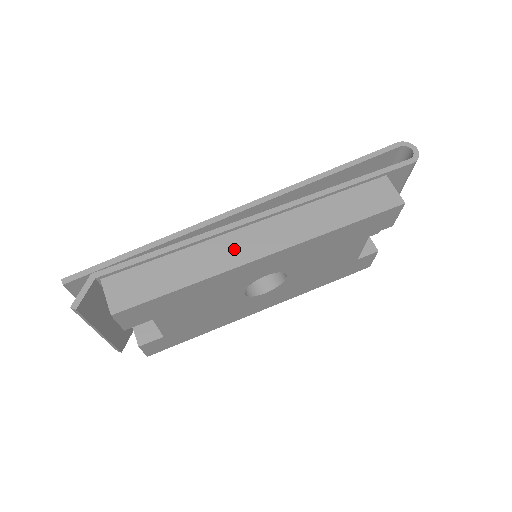
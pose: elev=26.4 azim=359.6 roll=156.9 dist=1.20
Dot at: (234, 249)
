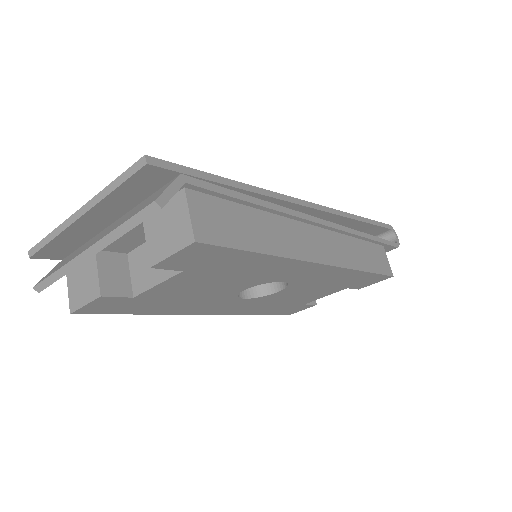
Dot at: (302, 240)
